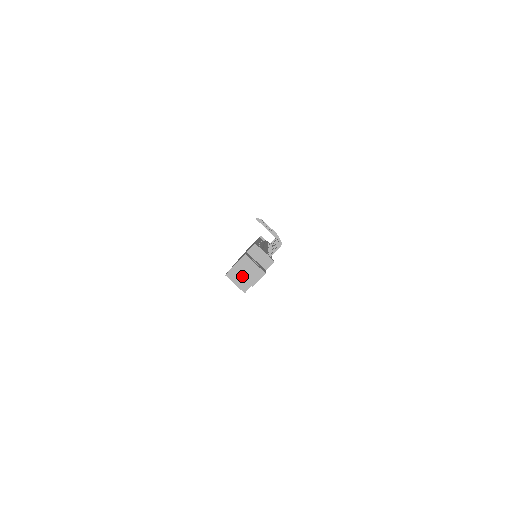
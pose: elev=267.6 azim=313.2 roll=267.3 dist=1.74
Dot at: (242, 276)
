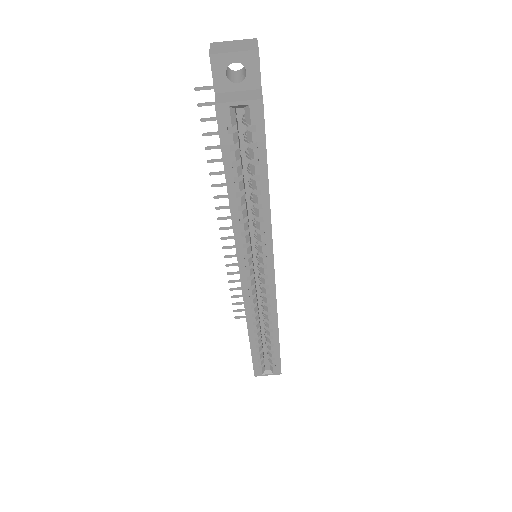
Dot at: (232, 52)
